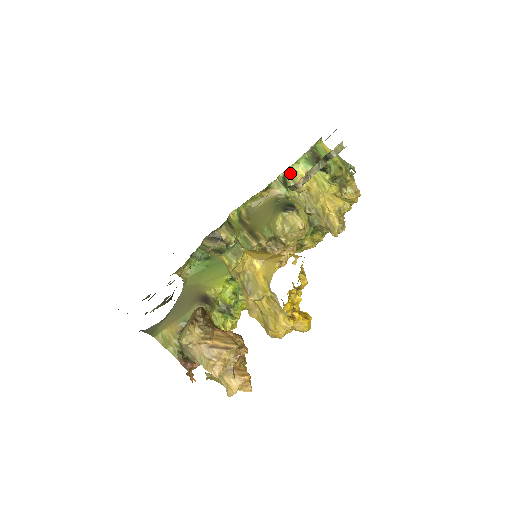
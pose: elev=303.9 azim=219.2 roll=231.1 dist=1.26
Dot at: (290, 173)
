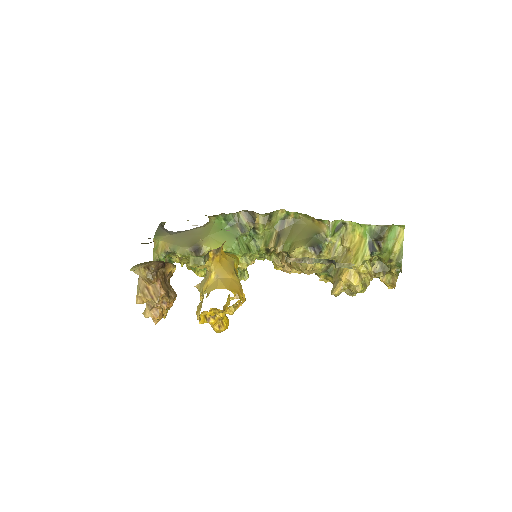
Dot at: (350, 226)
